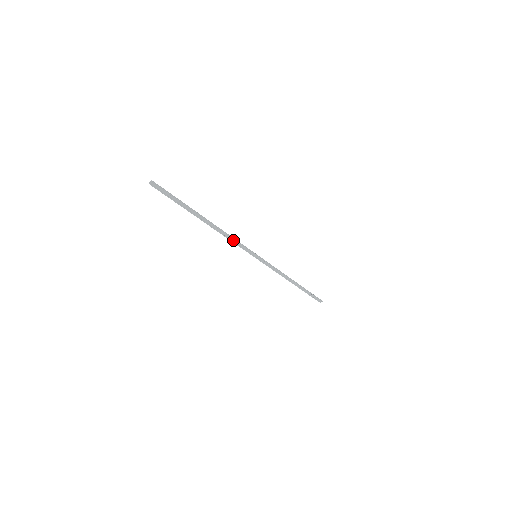
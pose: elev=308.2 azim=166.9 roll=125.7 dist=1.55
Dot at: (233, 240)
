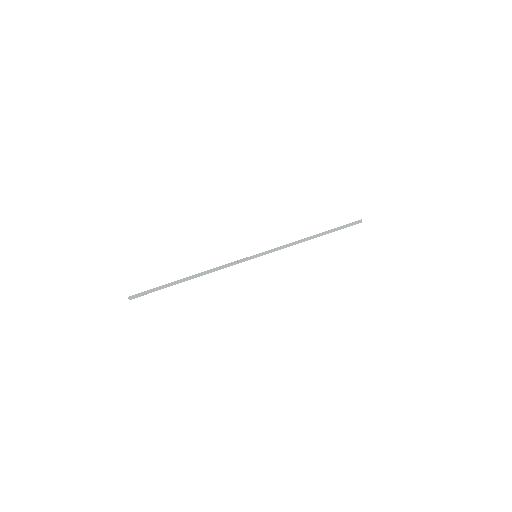
Dot at: (225, 266)
